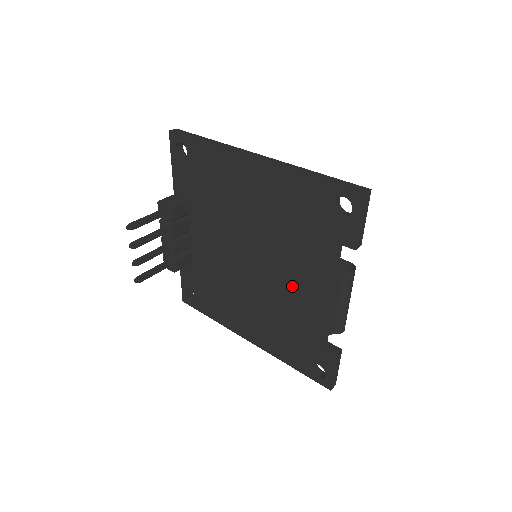
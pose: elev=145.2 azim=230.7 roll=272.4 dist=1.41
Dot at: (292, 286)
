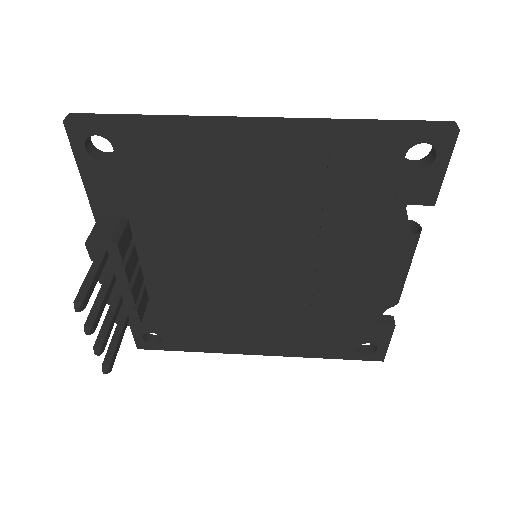
Dot at: (331, 275)
